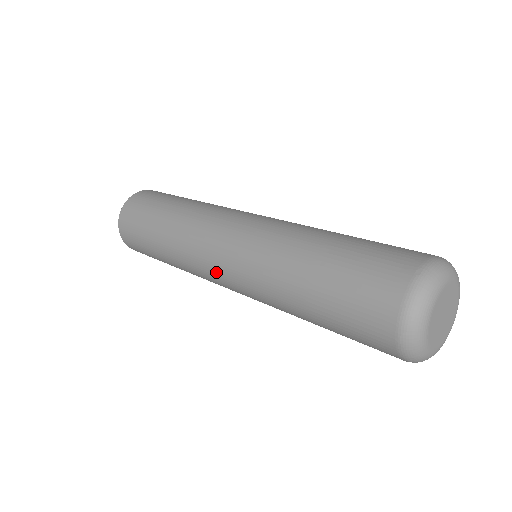
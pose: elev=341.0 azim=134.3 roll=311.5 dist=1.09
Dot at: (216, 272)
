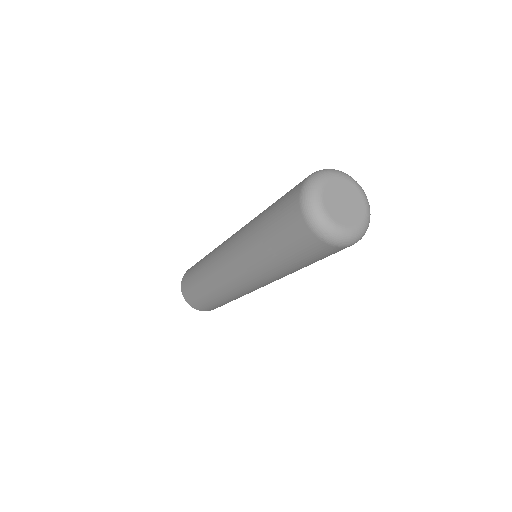
Dot at: (227, 271)
